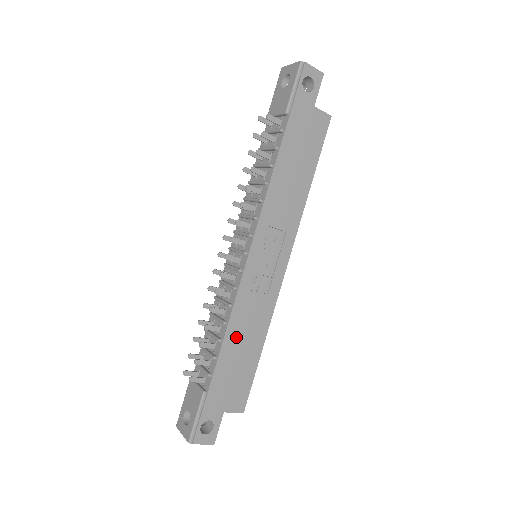
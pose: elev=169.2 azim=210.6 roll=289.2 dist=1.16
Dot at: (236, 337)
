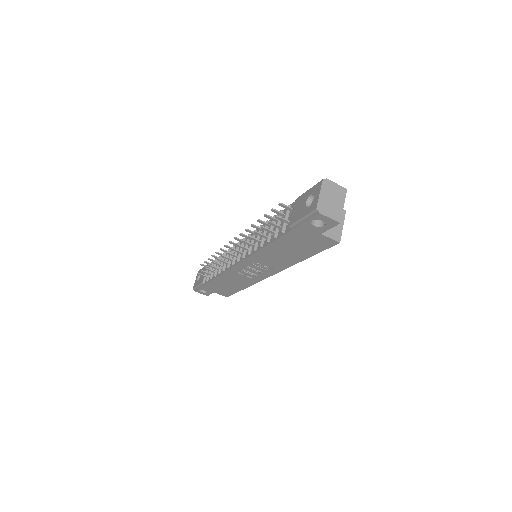
Dot at: (225, 280)
